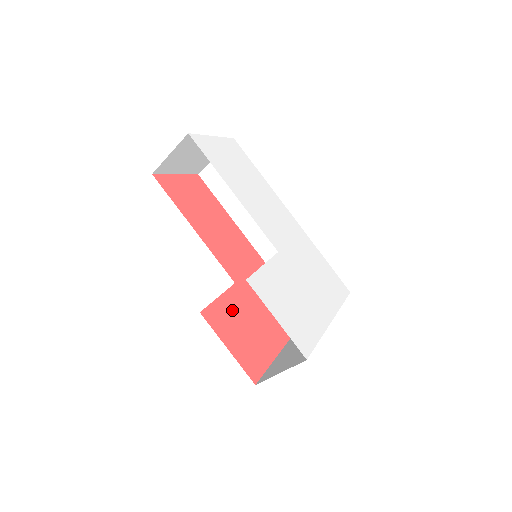
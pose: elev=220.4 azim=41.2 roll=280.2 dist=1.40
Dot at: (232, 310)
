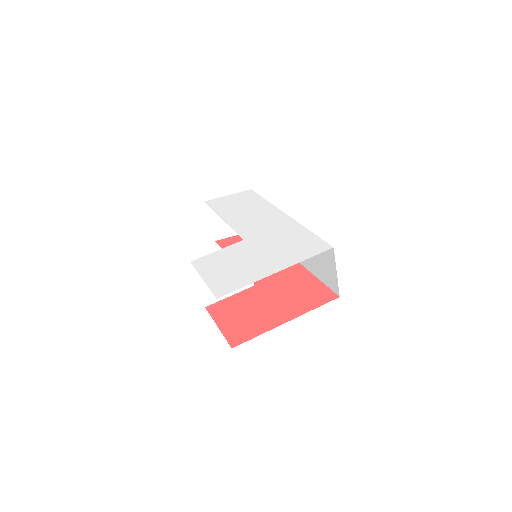
Dot at: (239, 302)
